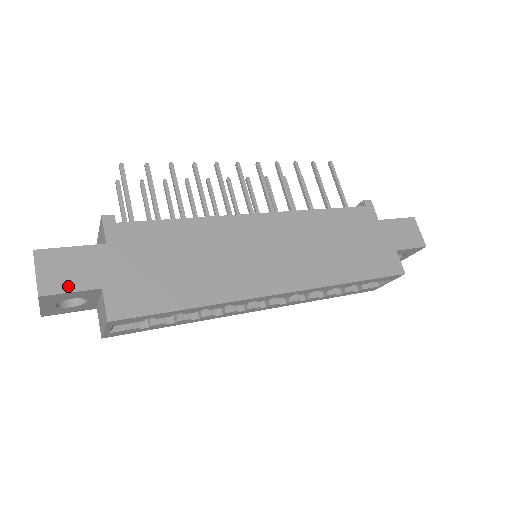
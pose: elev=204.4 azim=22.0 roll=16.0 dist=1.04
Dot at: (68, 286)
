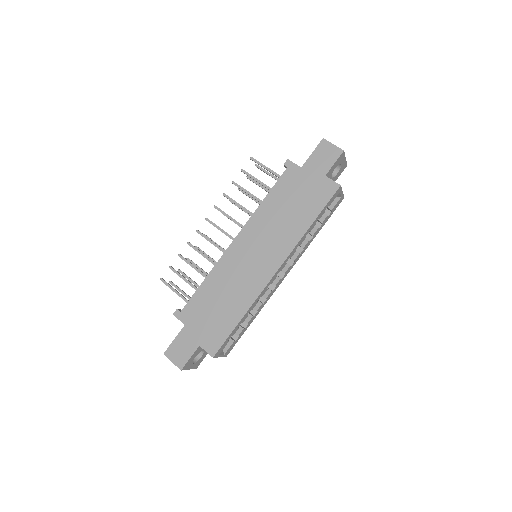
Dot at: (187, 357)
